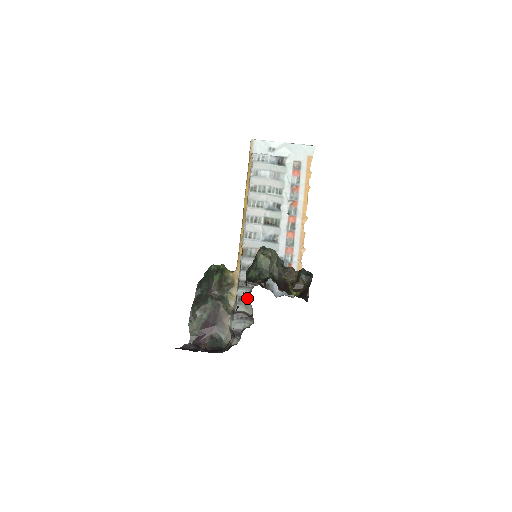
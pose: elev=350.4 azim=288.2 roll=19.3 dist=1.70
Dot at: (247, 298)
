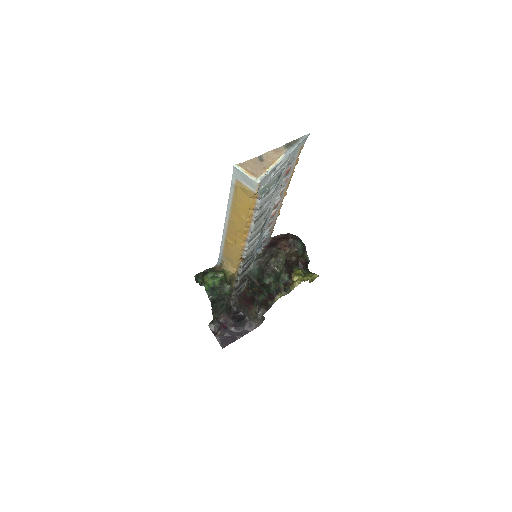
Dot at: (245, 276)
